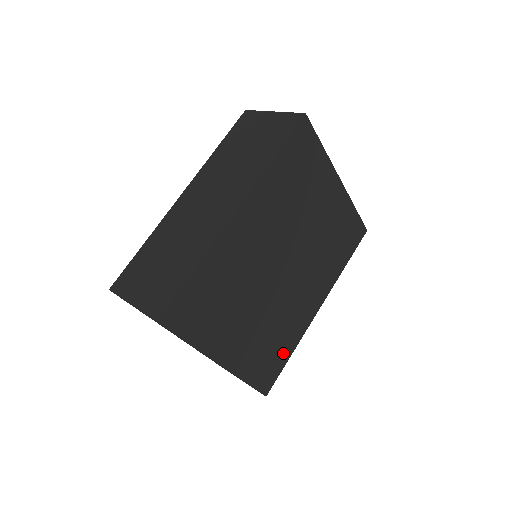
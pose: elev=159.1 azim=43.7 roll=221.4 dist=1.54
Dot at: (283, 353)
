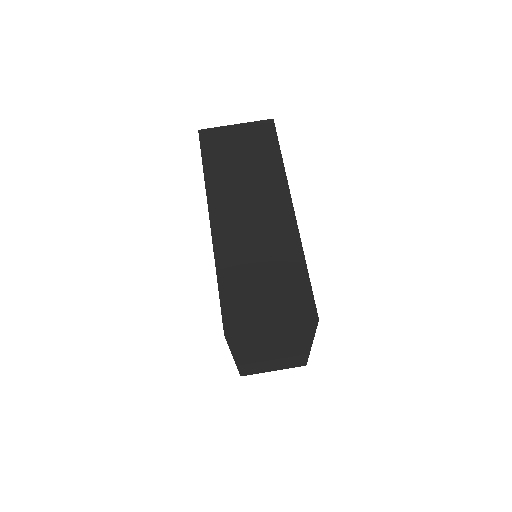
Dot at: occluded
